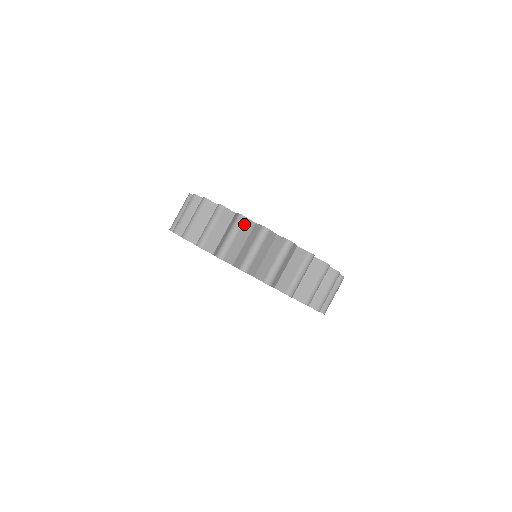
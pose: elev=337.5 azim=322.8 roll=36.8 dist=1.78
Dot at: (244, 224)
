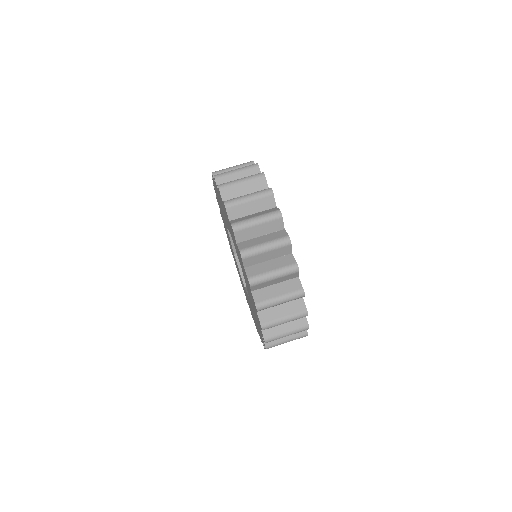
Dot at: occluded
